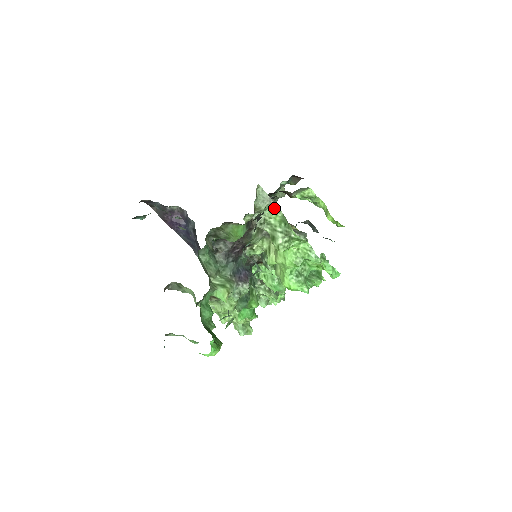
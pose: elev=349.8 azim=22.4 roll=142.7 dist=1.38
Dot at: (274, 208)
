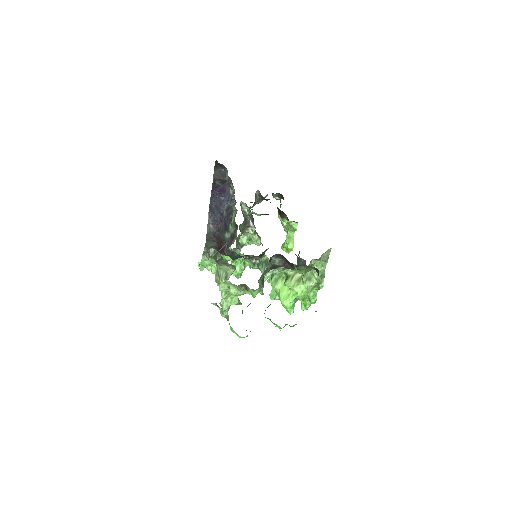
Dot at: (324, 263)
